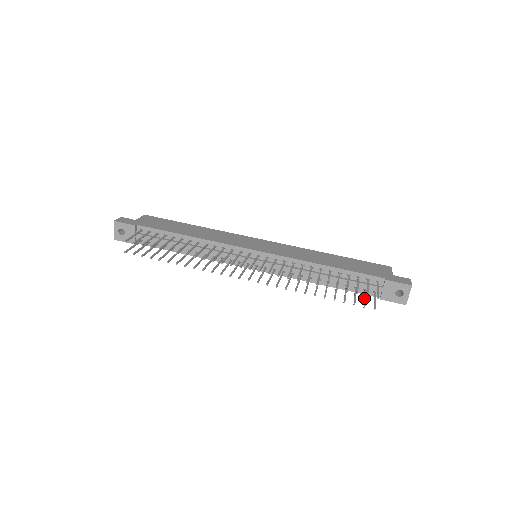
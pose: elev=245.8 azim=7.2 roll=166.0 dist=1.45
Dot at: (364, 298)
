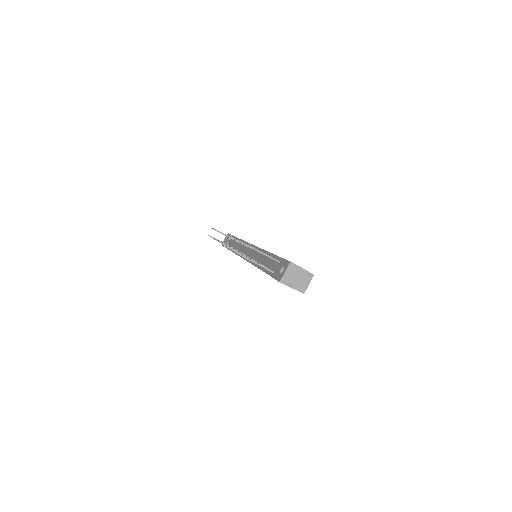
Dot at: (256, 262)
